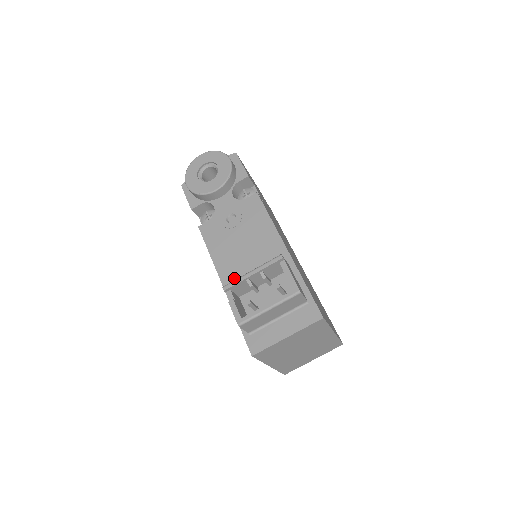
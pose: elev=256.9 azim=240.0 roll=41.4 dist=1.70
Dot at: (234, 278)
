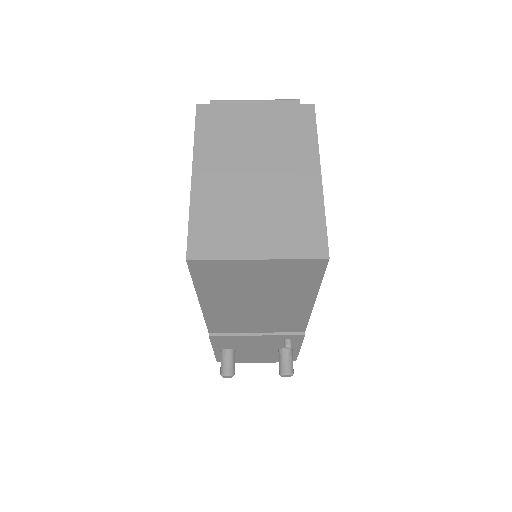
Dot at: occluded
